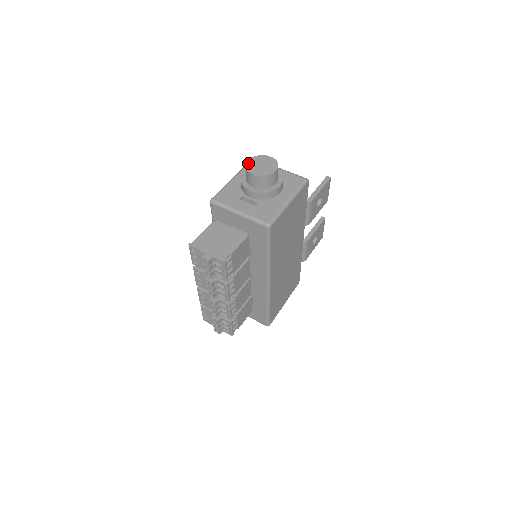
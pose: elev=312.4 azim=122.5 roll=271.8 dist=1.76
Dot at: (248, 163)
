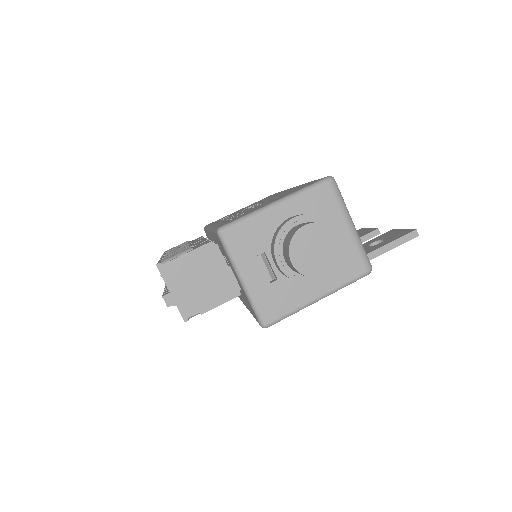
Dot at: (300, 233)
